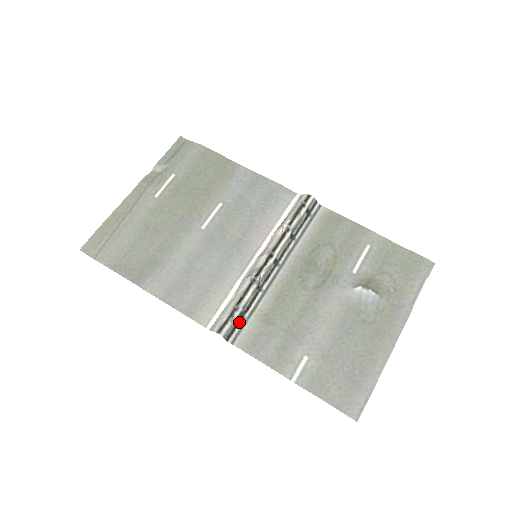
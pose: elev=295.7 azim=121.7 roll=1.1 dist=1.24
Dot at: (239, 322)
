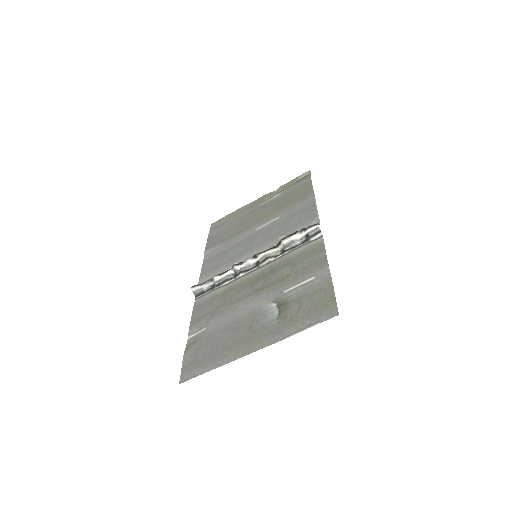
Dot at: (209, 290)
